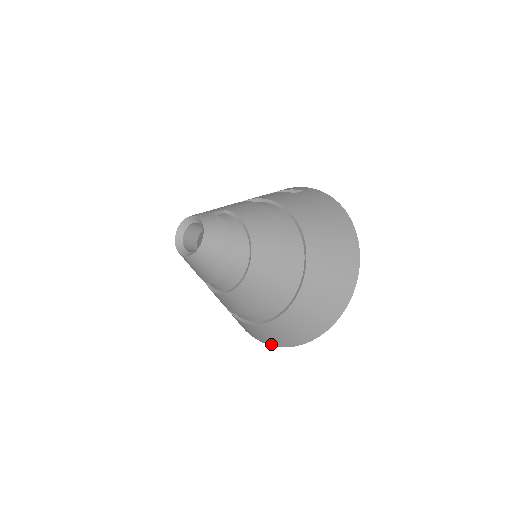
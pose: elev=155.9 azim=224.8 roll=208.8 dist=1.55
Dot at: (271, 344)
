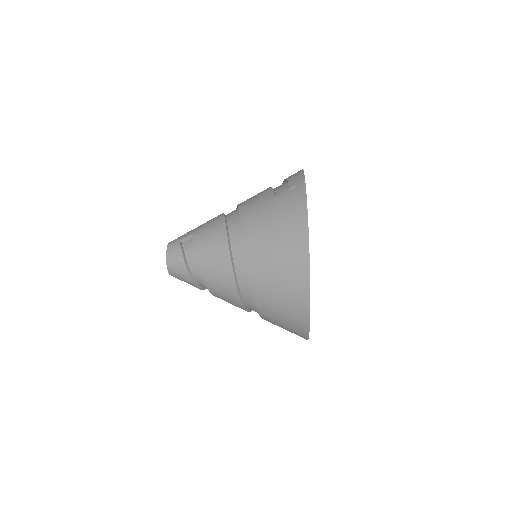
Dot at: occluded
